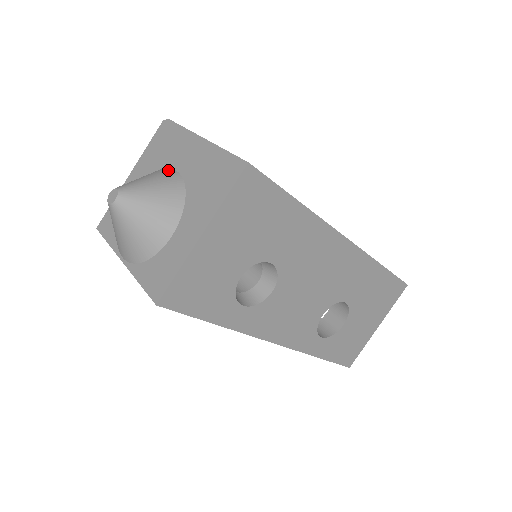
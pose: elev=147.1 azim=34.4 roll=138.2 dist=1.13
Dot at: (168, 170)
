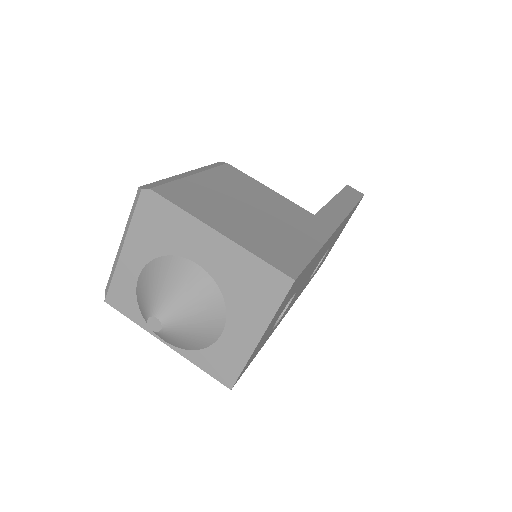
Dot at: (186, 264)
